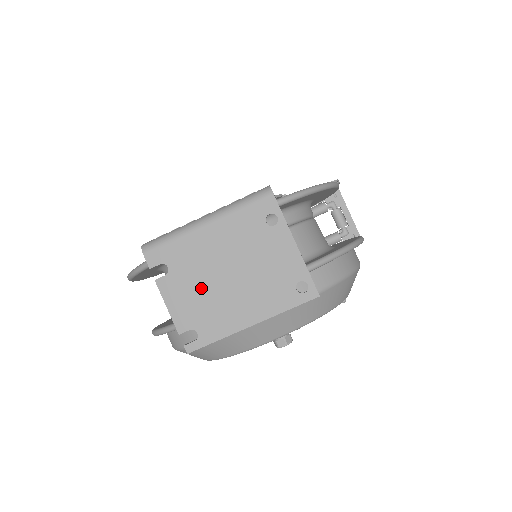
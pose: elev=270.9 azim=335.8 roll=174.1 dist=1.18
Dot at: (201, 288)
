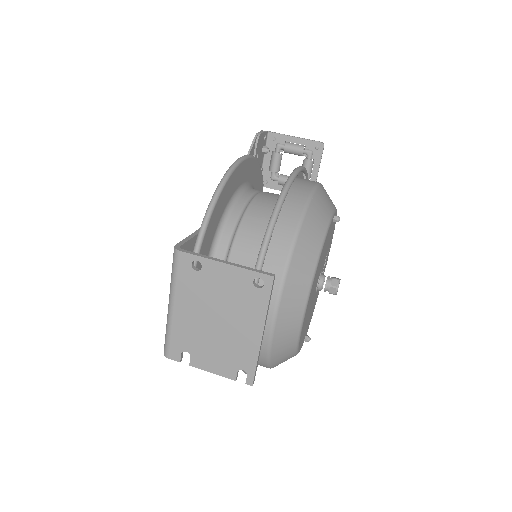
Dot at: (214, 344)
